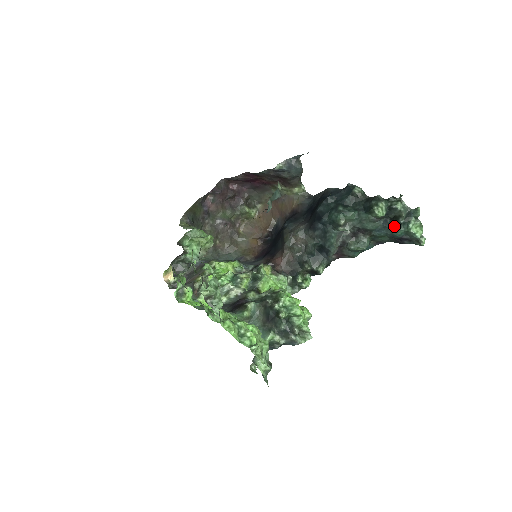
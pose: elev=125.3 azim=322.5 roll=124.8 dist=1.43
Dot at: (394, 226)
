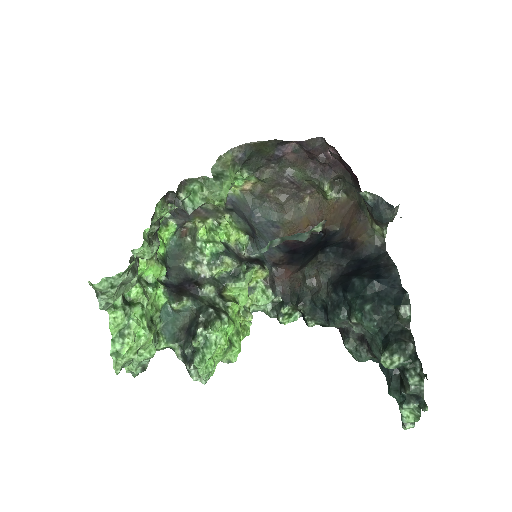
Dot at: (394, 384)
